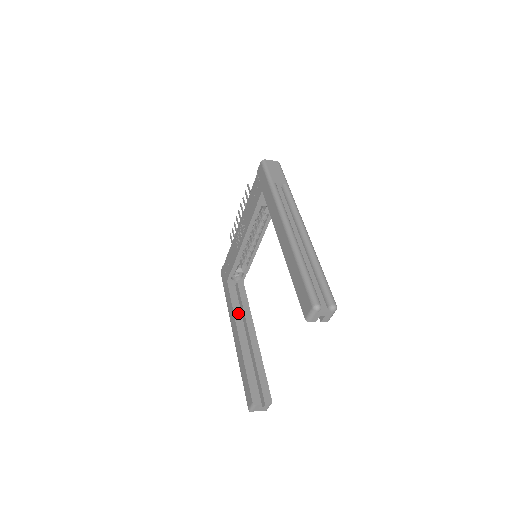
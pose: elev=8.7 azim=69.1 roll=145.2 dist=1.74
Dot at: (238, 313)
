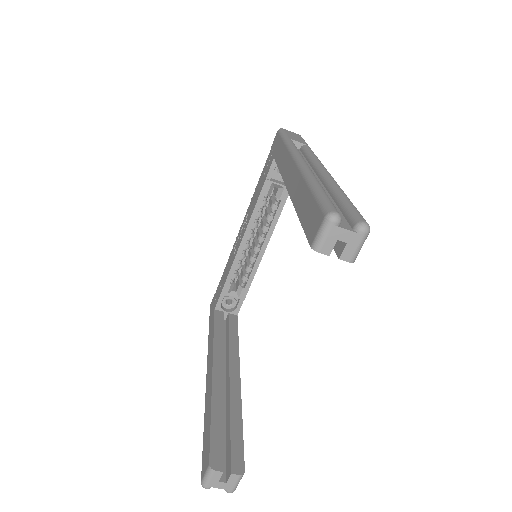
Dot at: (220, 345)
